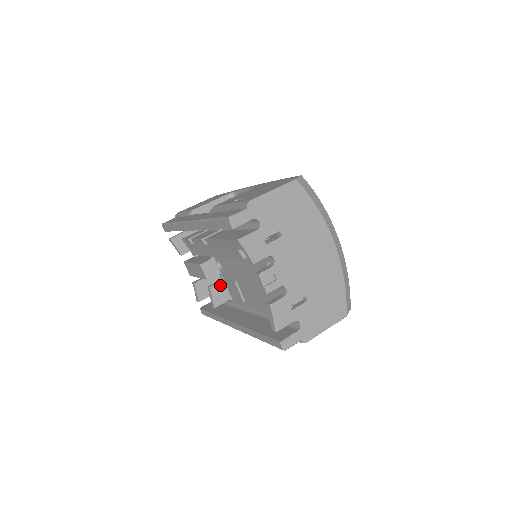
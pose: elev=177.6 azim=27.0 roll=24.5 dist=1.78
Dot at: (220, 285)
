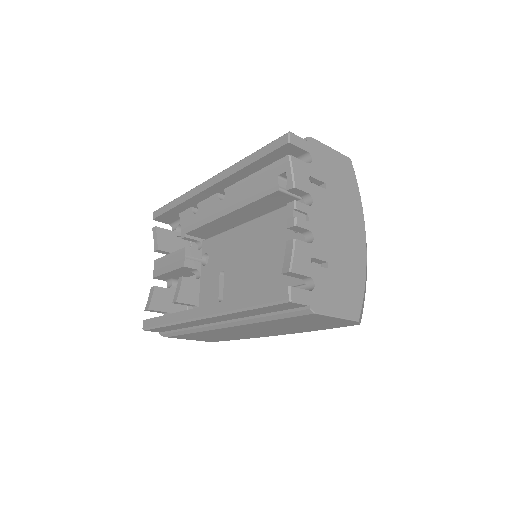
Dot at: (194, 283)
